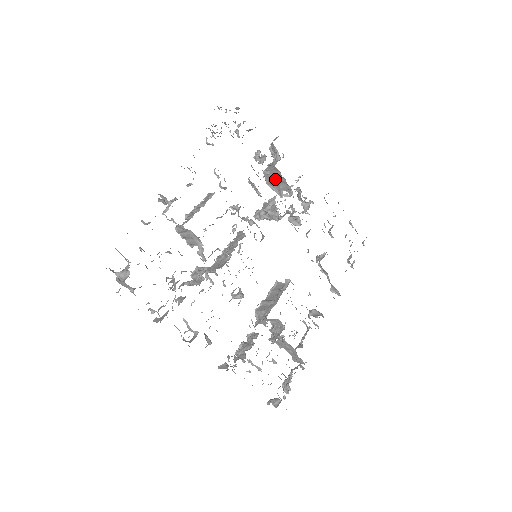
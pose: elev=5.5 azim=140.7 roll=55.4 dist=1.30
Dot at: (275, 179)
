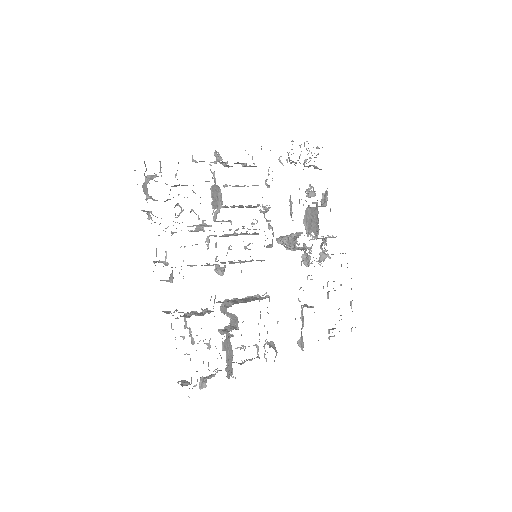
Dot at: (312, 218)
